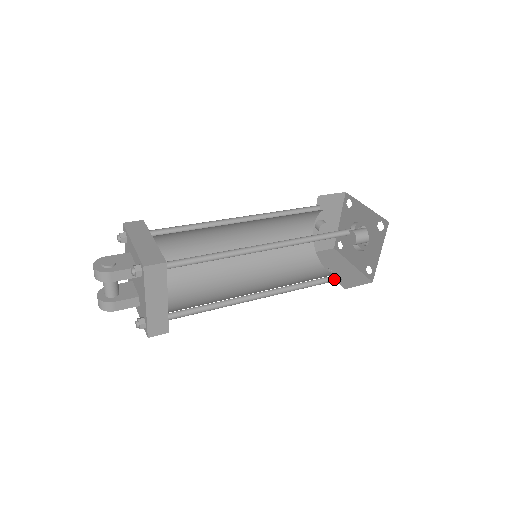
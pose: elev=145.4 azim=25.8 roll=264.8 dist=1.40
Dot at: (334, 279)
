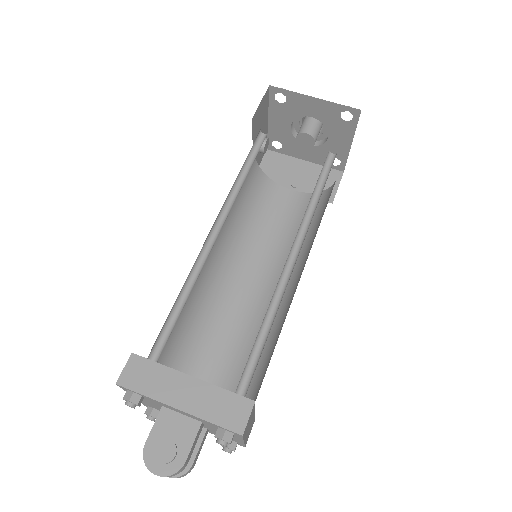
Dot at: occluded
